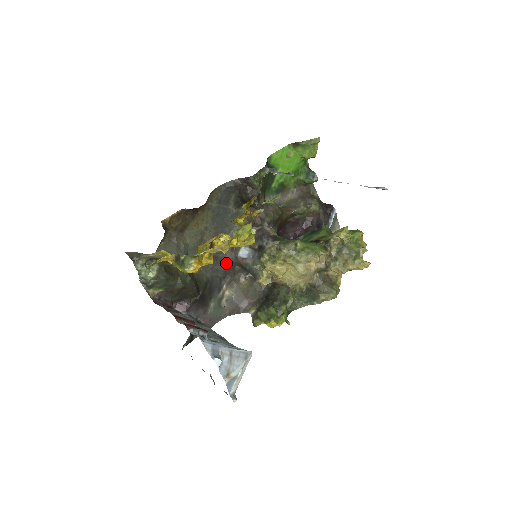
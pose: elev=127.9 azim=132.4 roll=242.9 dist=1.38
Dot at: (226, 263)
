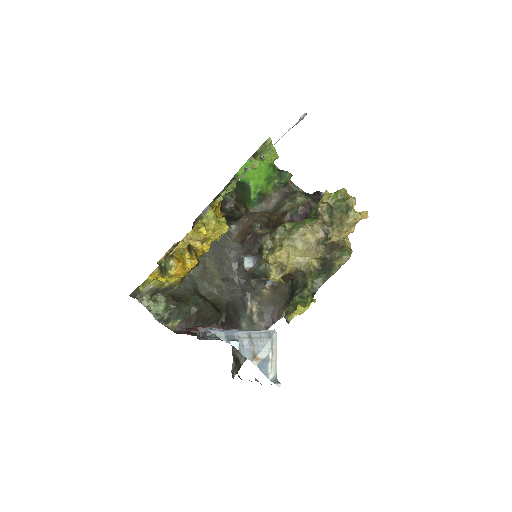
Dot at: (240, 281)
